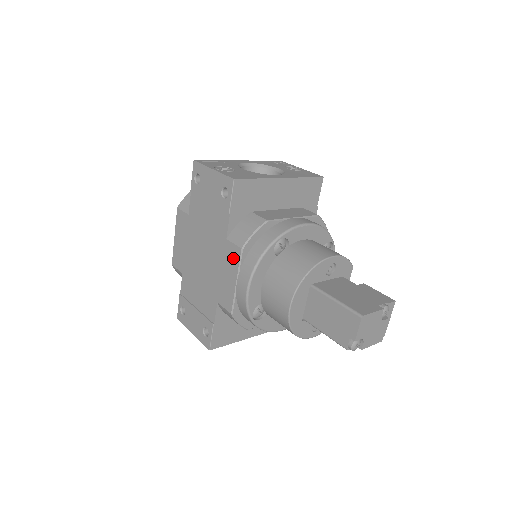
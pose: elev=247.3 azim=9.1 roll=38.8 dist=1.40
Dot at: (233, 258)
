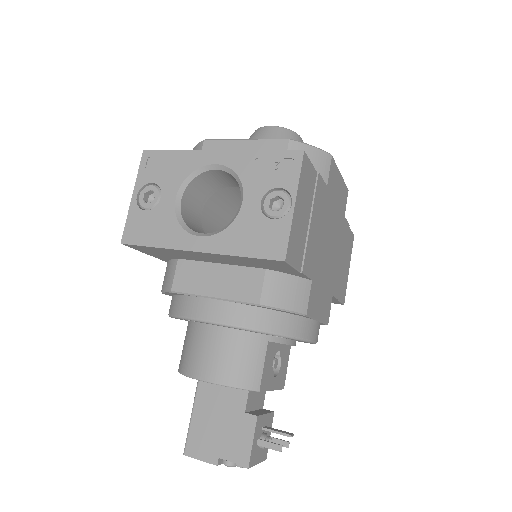
Dot at: occluded
